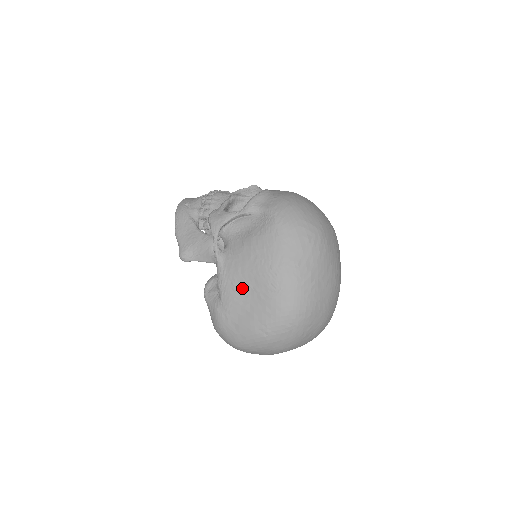
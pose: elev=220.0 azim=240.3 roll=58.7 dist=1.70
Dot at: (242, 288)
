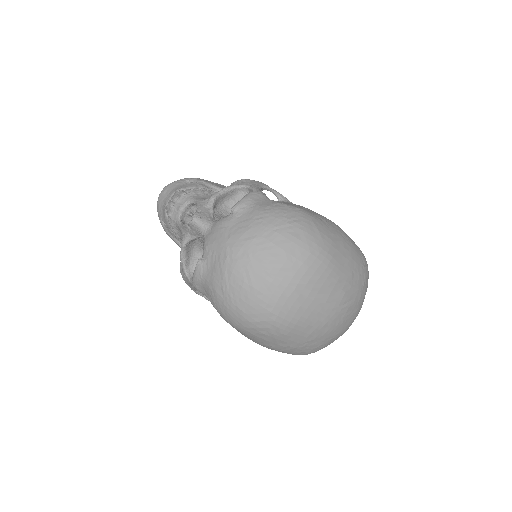
Dot at: occluded
